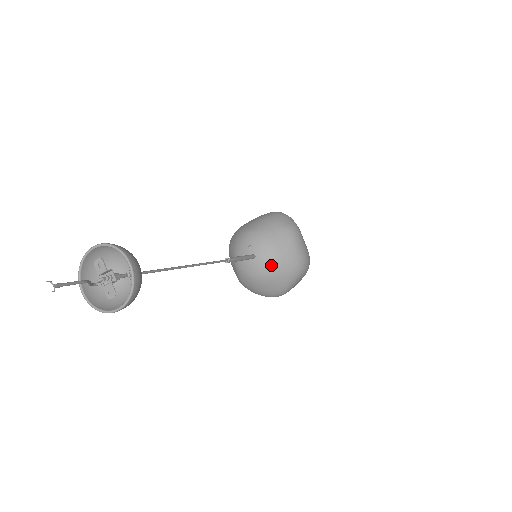
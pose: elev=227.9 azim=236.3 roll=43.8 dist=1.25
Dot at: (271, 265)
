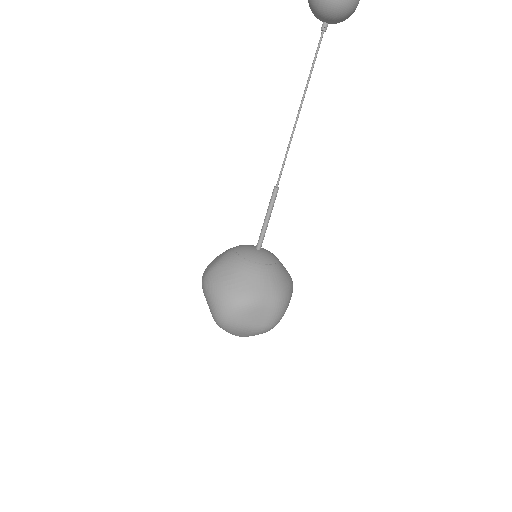
Dot at: (269, 263)
